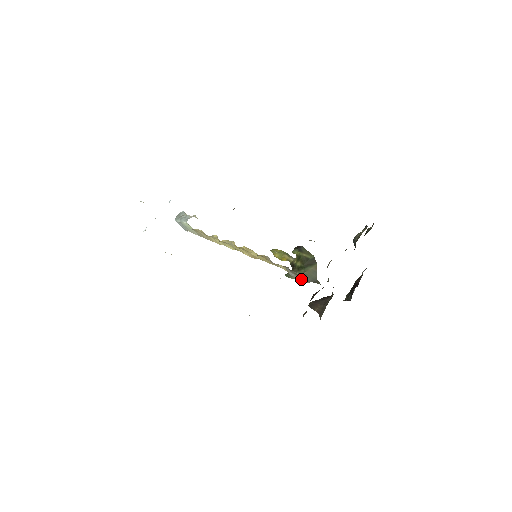
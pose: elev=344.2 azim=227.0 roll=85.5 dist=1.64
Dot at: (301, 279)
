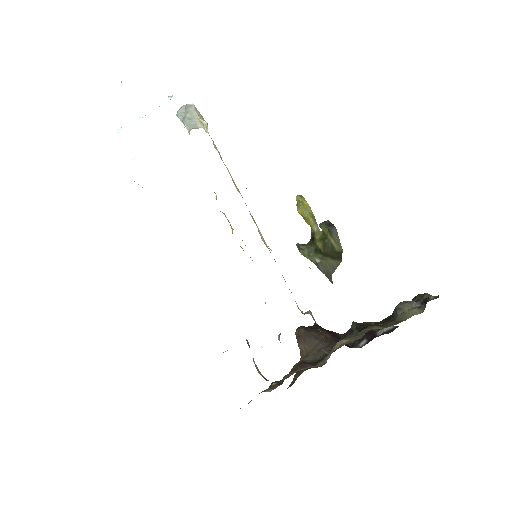
Dot at: occluded
